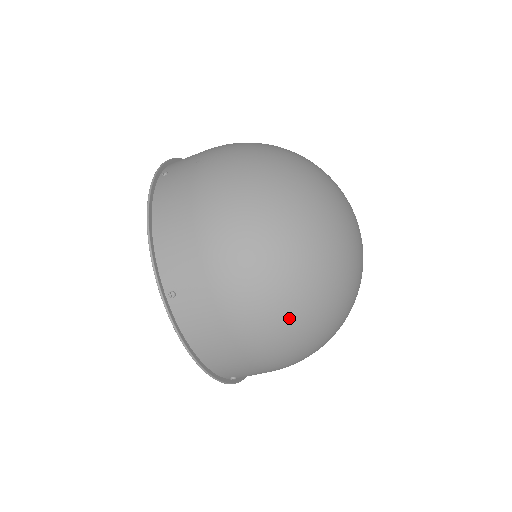
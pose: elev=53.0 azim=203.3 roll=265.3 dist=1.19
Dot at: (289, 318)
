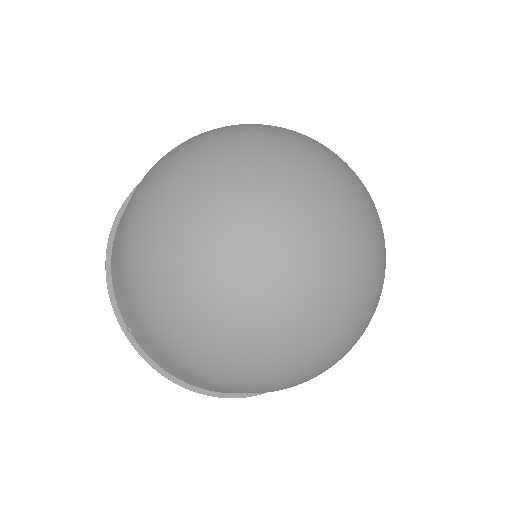
Dot at: (215, 357)
